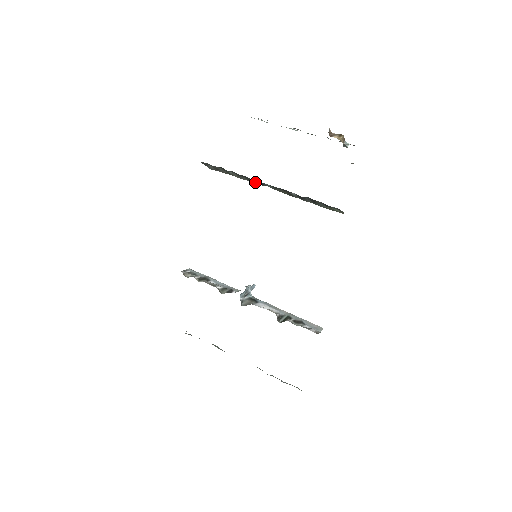
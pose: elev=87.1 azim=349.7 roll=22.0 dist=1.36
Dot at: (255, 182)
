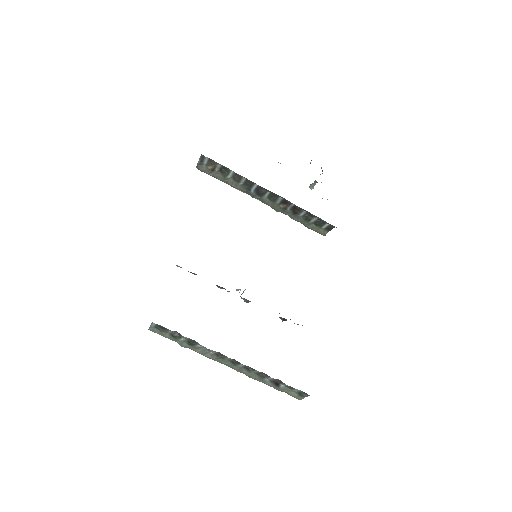
Dot at: (250, 191)
